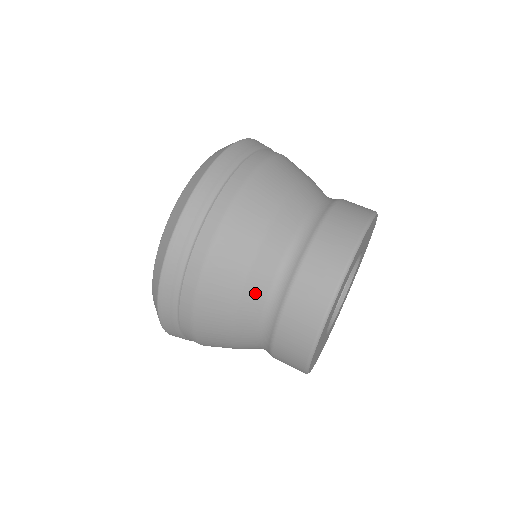
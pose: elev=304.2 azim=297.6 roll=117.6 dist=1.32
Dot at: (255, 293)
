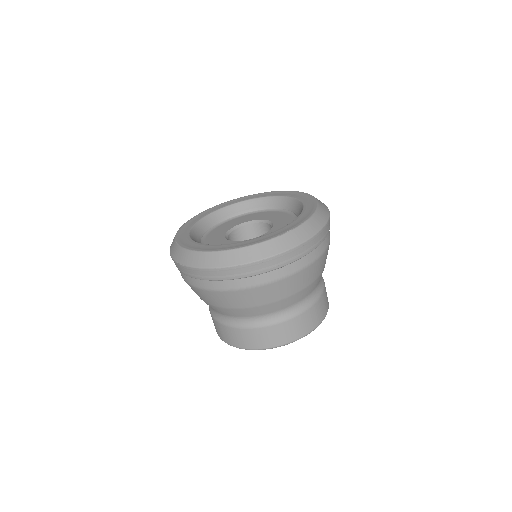
Dot at: (247, 312)
